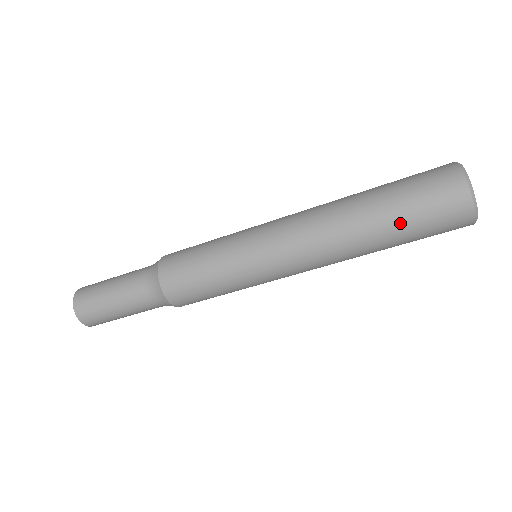
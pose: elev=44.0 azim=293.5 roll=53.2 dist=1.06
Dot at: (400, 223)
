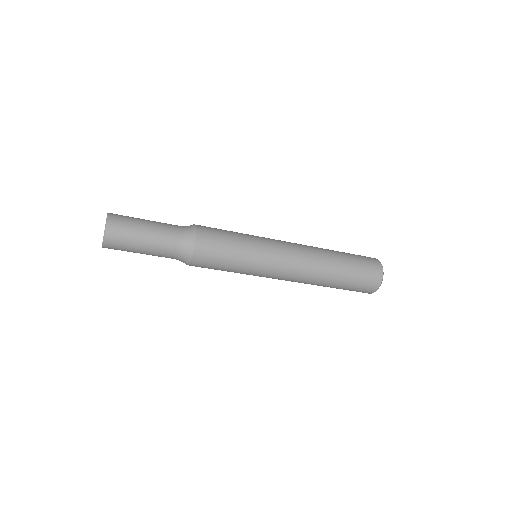
Dot at: (339, 288)
